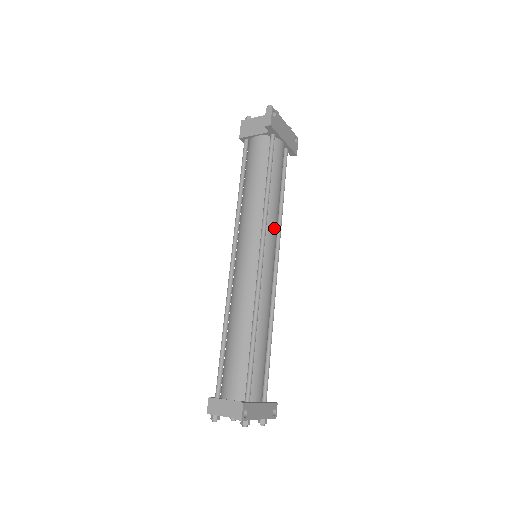
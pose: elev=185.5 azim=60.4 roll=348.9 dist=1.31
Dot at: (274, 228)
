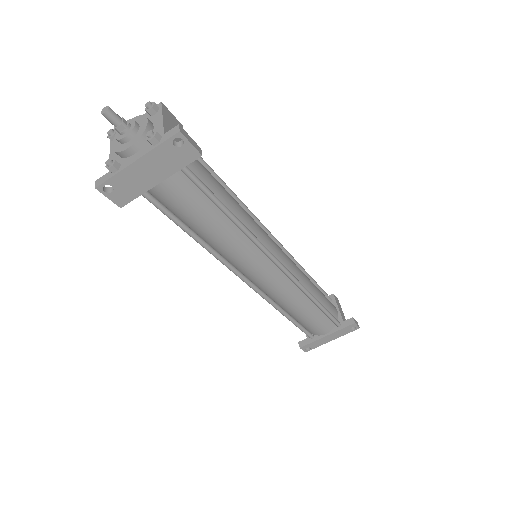
Dot at: (241, 257)
